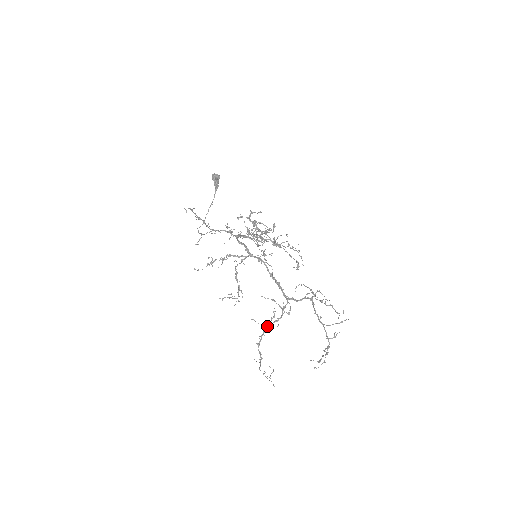
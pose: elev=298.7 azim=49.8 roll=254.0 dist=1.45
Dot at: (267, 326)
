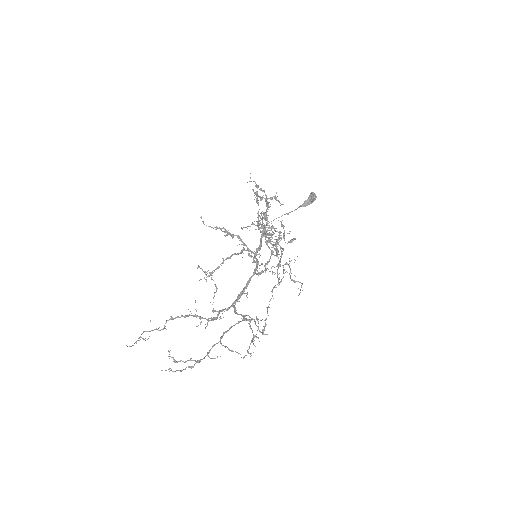
Dot at: (197, 316)
